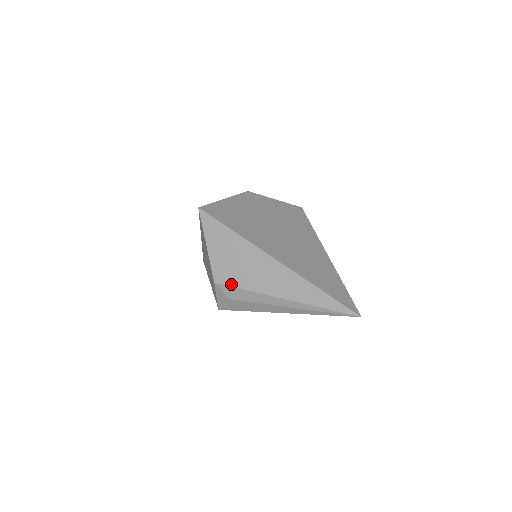
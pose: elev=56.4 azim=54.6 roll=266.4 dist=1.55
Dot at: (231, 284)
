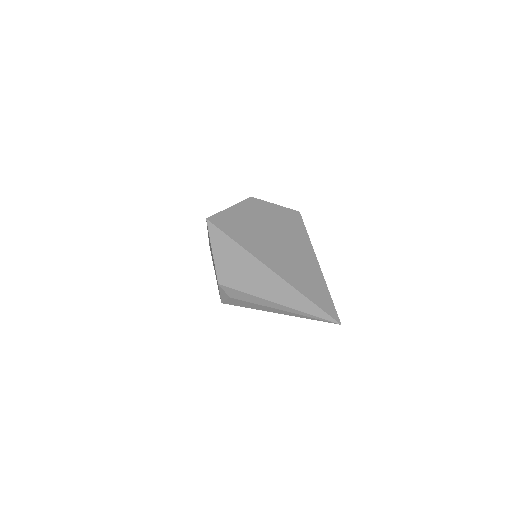
Dot at: (233, 287)
